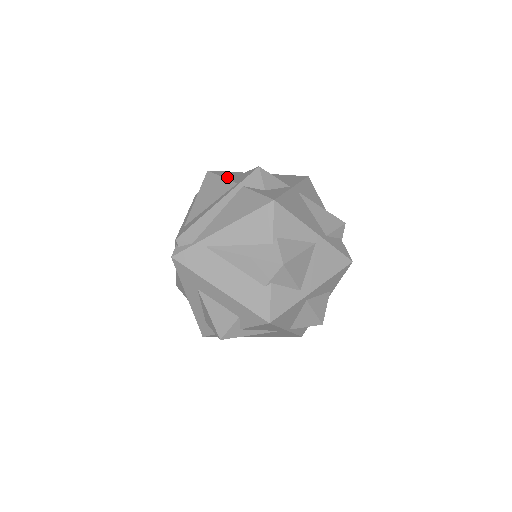
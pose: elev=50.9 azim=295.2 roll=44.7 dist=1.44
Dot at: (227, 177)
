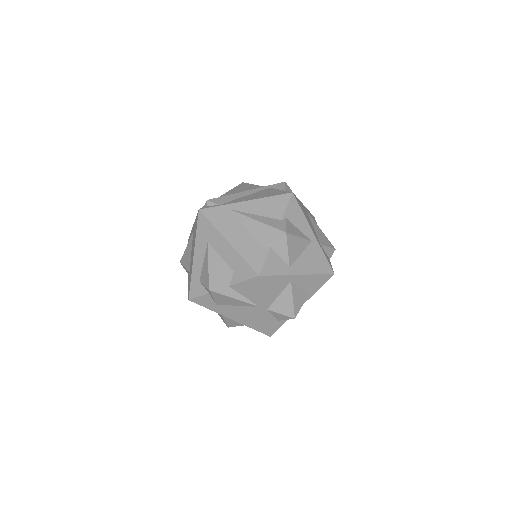
Dot at: occluded
